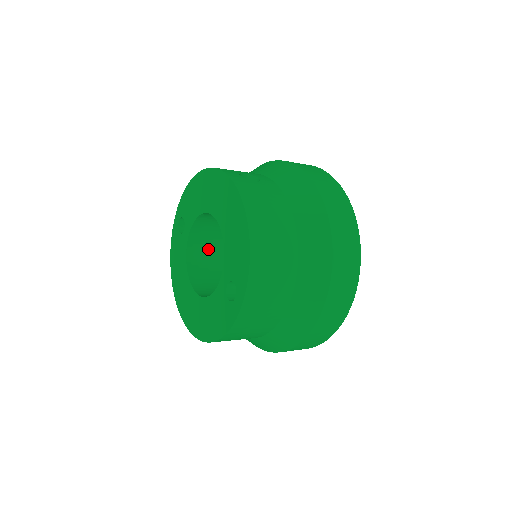
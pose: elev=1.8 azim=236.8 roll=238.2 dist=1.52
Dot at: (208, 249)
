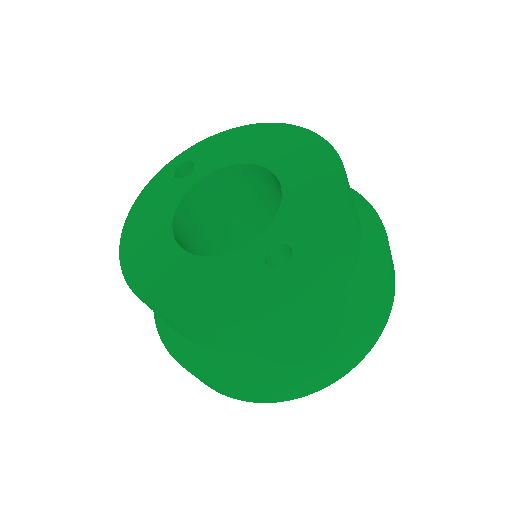
Dot at: (199, 216)
